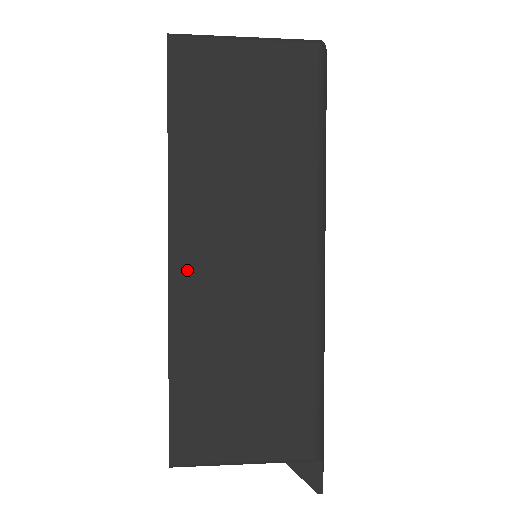
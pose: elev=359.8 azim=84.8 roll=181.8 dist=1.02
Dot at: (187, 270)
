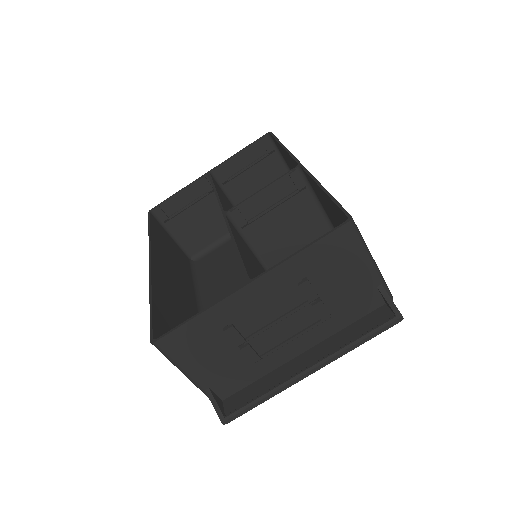
Dot at: occluded
